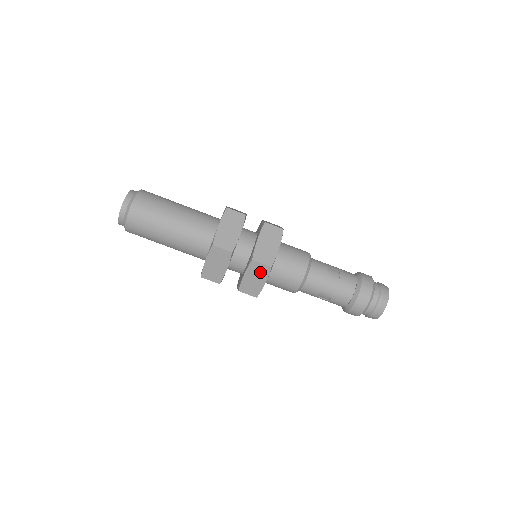
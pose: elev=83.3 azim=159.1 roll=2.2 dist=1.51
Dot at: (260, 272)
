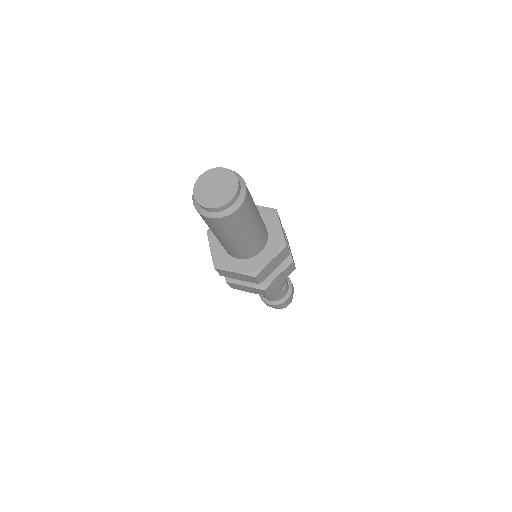
Dot at: (257, 292)
